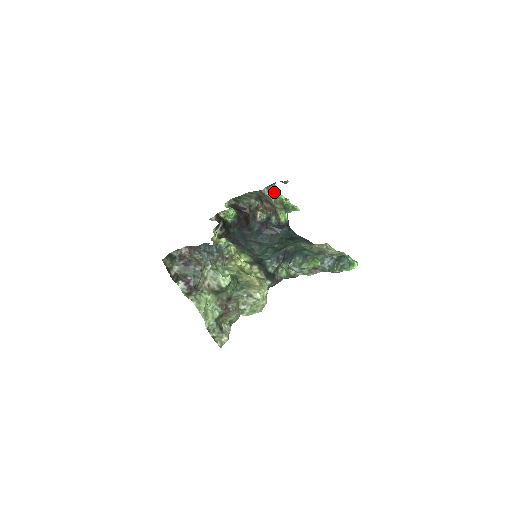
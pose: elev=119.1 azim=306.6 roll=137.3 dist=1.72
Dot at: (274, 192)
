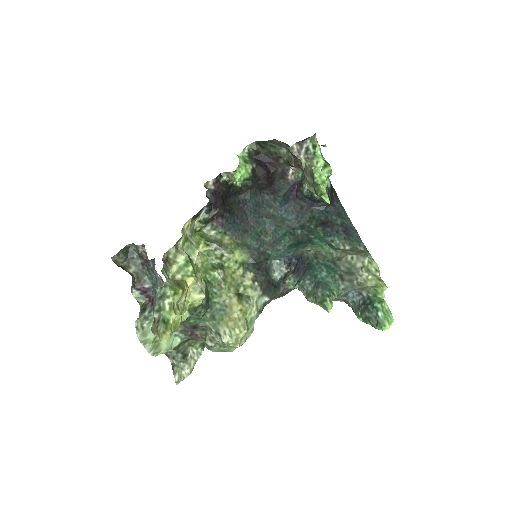
Dot at: (310, 150)
